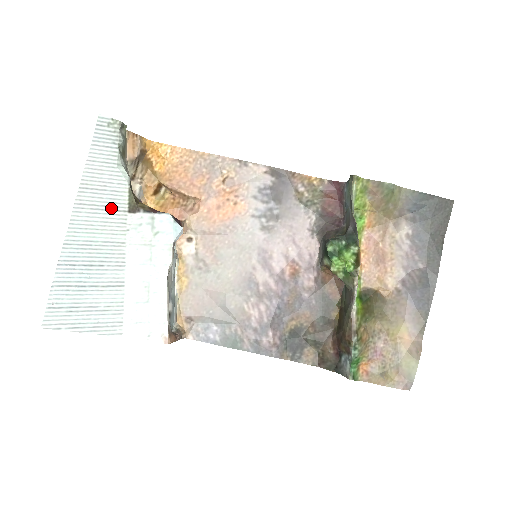
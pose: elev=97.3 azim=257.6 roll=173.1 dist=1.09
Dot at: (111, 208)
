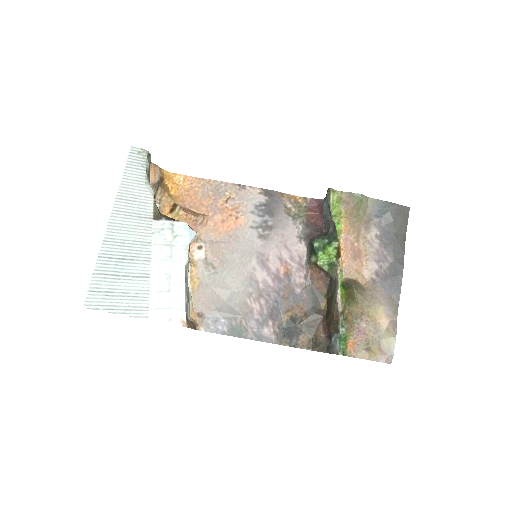
Dot at: (140, 215)
